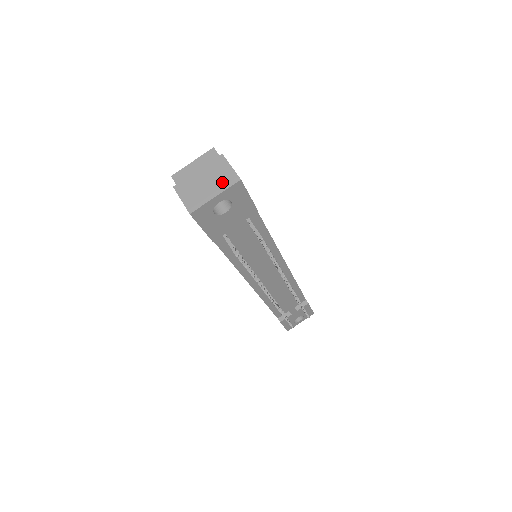
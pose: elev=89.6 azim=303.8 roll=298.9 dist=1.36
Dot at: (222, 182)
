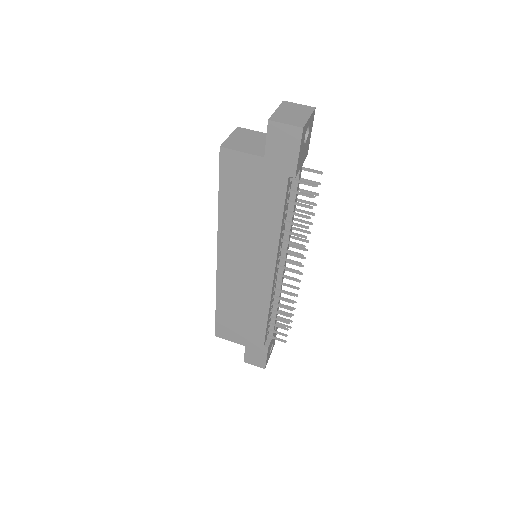
Dot at: (304, 111)
